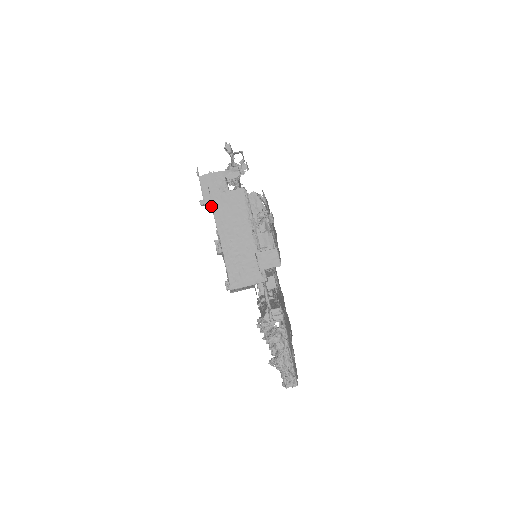
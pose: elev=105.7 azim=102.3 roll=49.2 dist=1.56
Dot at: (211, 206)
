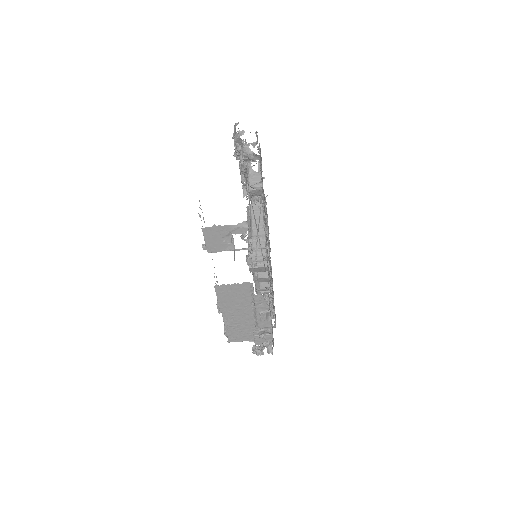
Dot at: occluded
